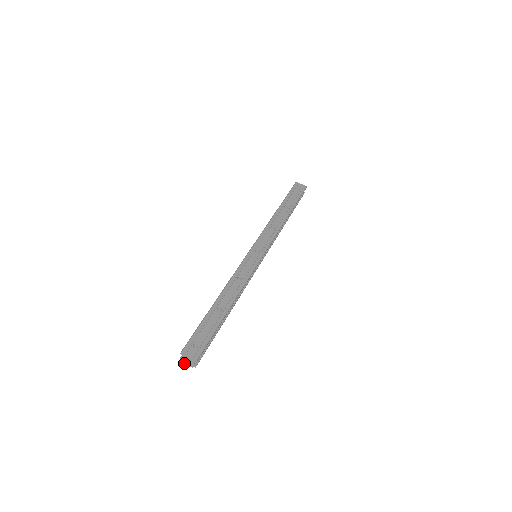
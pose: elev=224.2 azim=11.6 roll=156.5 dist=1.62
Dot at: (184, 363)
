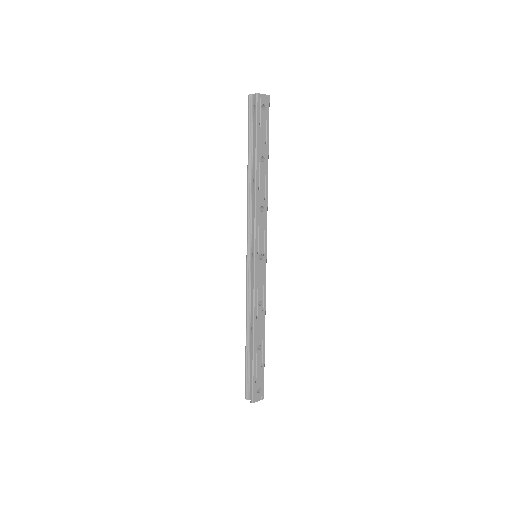
Dot at: occluded
